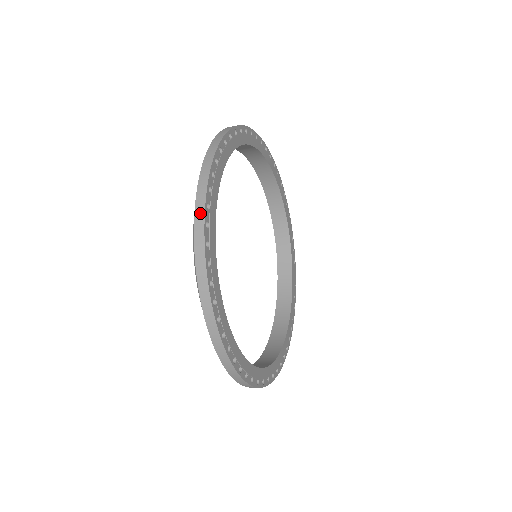
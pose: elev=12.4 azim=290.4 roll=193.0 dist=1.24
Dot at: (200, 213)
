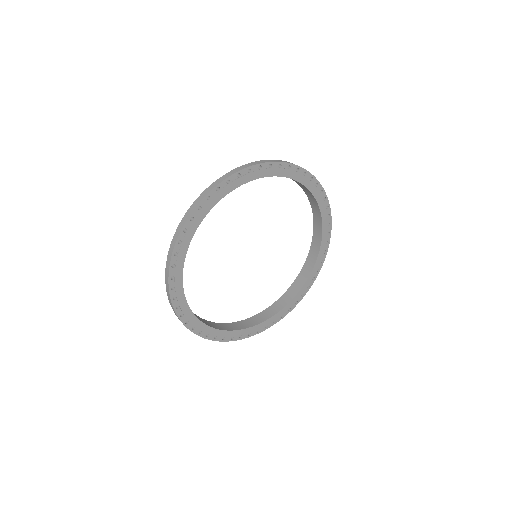
Dot at: (200, 199)
